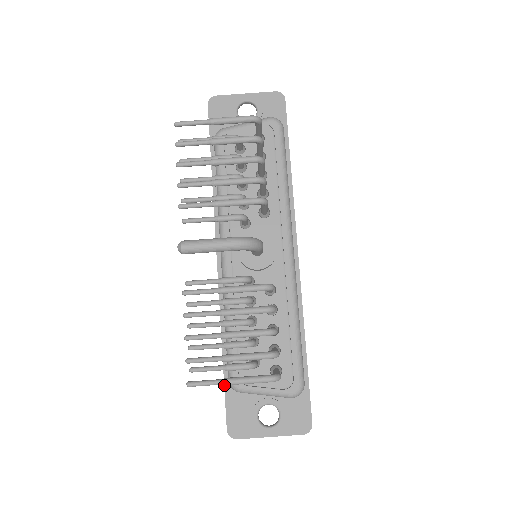
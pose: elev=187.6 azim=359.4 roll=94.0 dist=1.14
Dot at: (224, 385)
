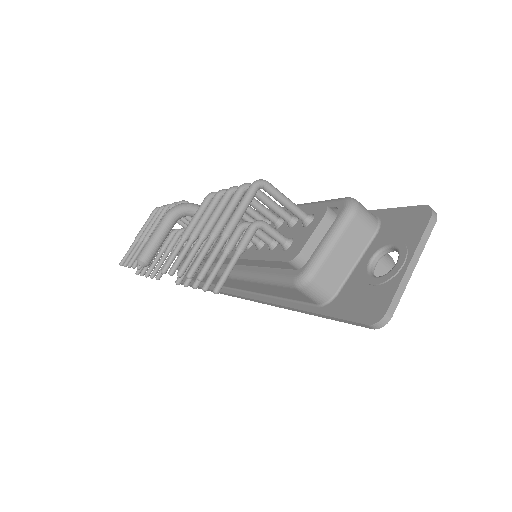
Dot at: (321, 315)
